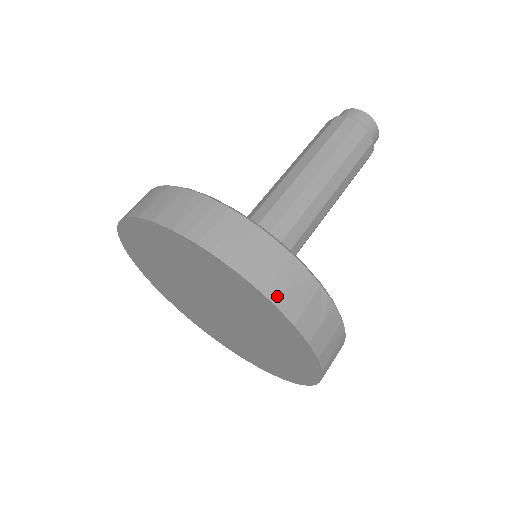
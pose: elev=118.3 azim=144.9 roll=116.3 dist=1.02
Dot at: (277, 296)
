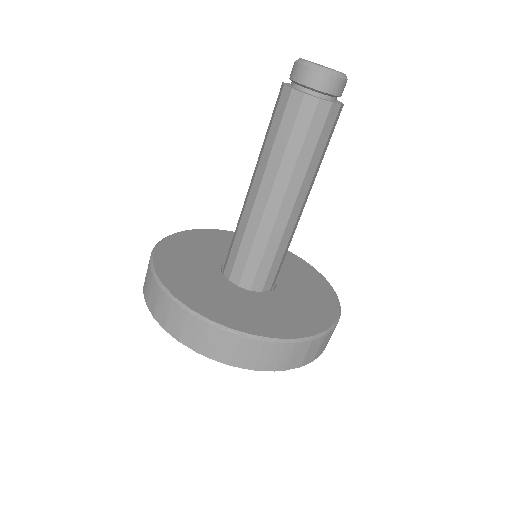
Dot at: (284, 366)
